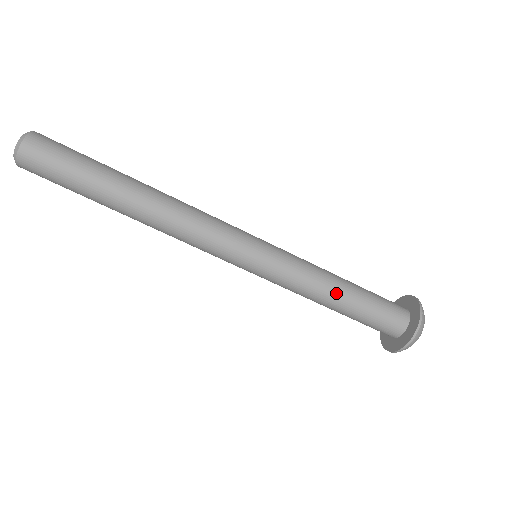
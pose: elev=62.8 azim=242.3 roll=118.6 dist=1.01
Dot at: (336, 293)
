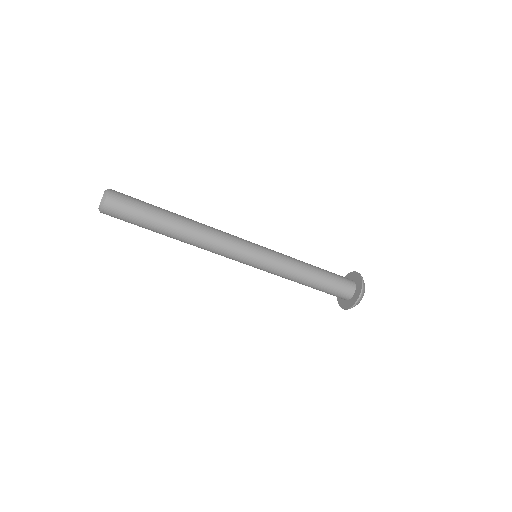
Dot at: (310, 272)
